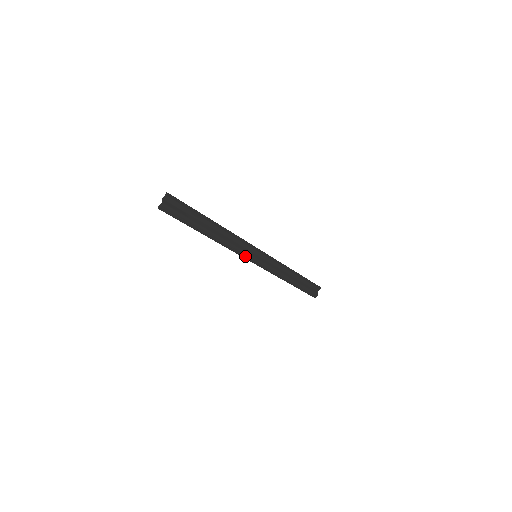
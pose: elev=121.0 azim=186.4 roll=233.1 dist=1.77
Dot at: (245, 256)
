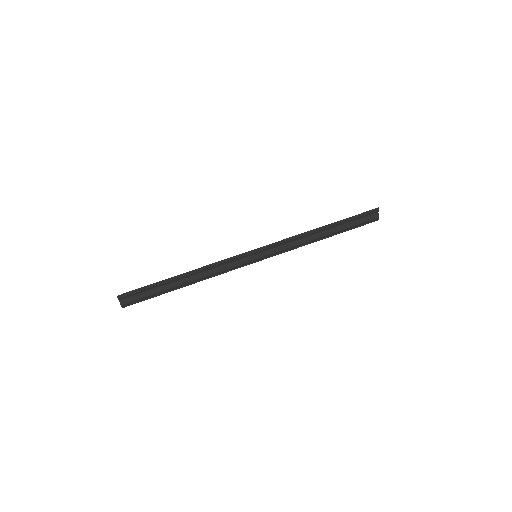
Dot at: (243, 266)
